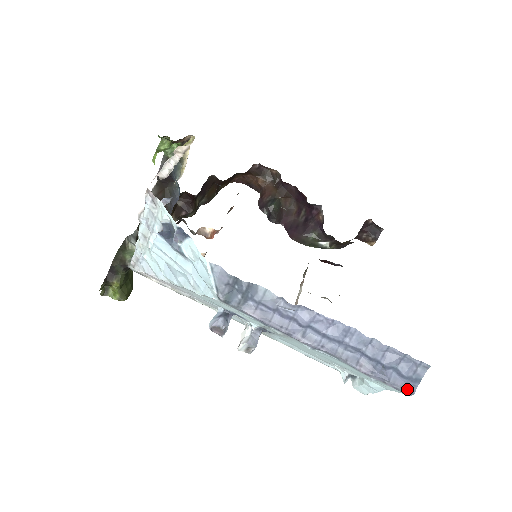
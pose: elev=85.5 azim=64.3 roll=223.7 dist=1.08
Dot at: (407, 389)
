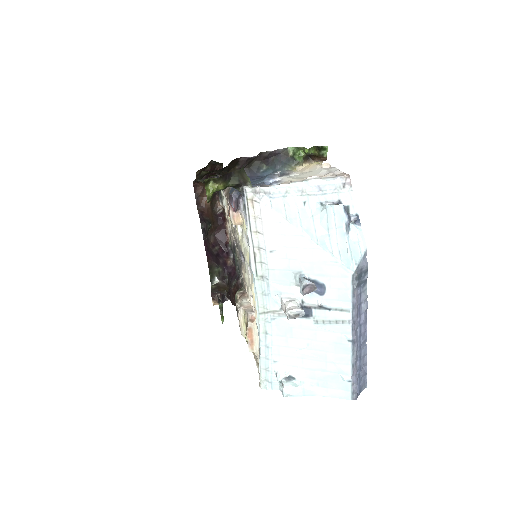
Dot at: (357, 394)
